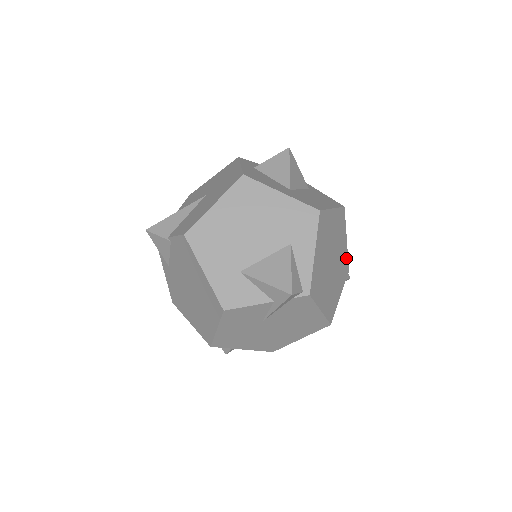
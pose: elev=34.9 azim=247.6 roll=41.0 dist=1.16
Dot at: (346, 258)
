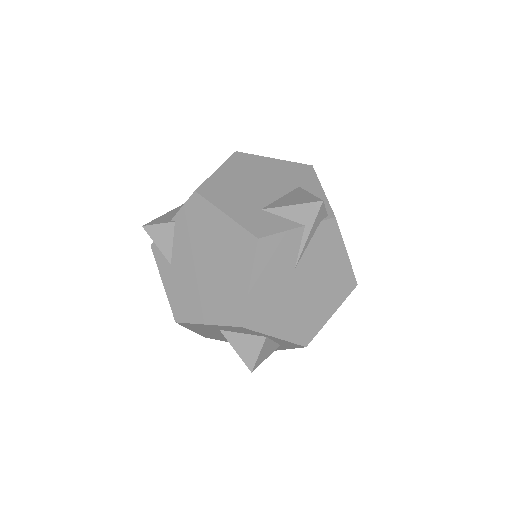
Dot at: occluded
